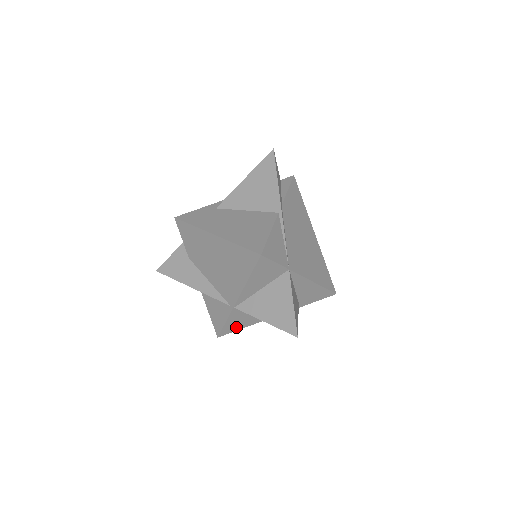
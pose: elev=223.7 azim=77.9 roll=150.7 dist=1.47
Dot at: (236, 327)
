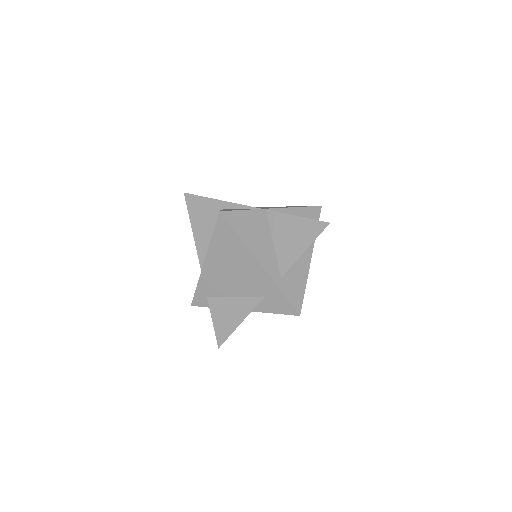
Dot at: (238, 225)
